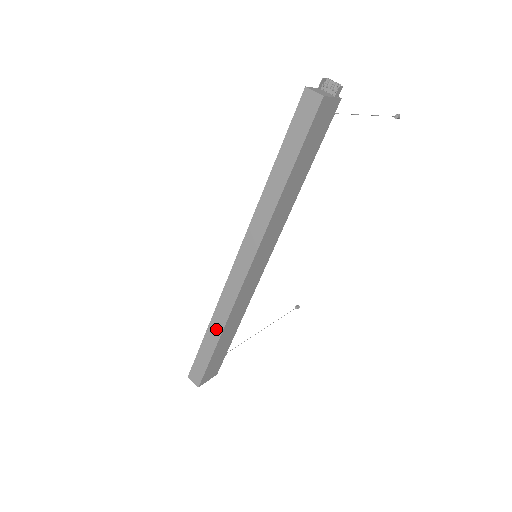
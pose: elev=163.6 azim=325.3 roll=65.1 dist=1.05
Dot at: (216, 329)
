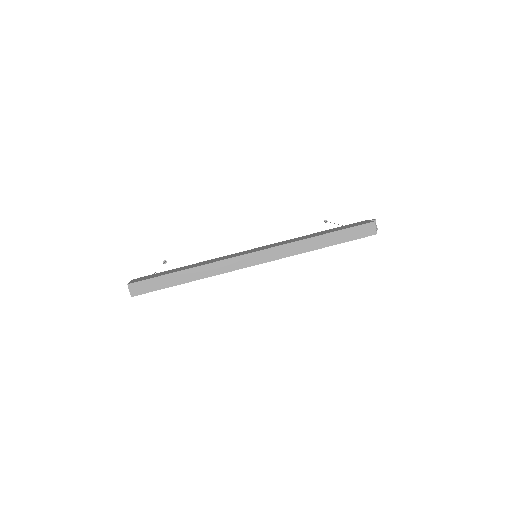
Dot at: (192, 275)
